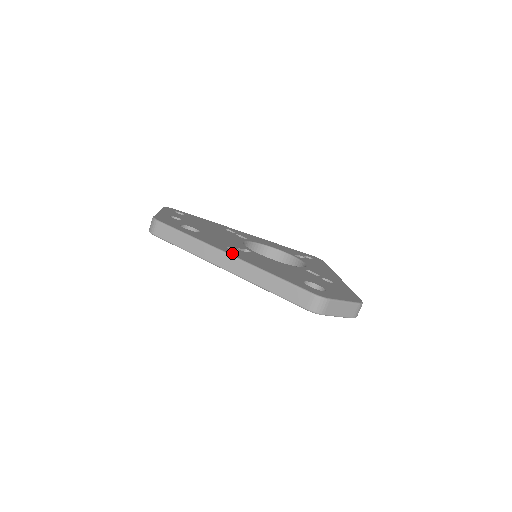
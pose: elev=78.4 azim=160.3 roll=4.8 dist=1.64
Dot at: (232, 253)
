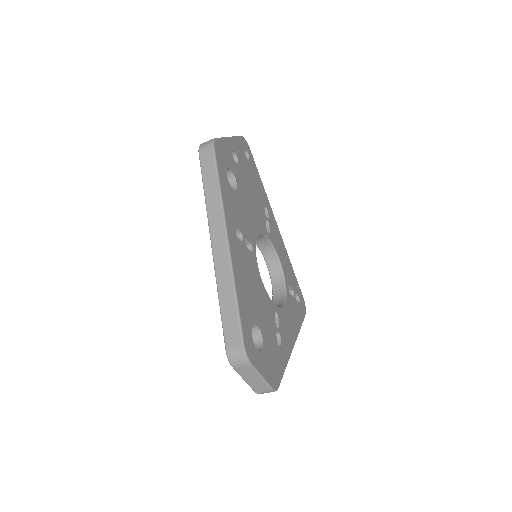
Dot at: (232, 239)
